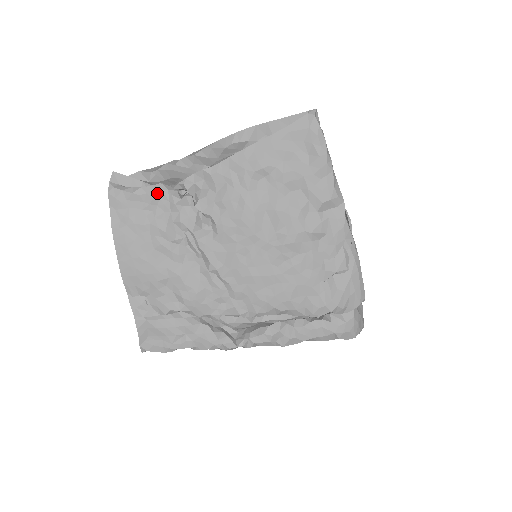
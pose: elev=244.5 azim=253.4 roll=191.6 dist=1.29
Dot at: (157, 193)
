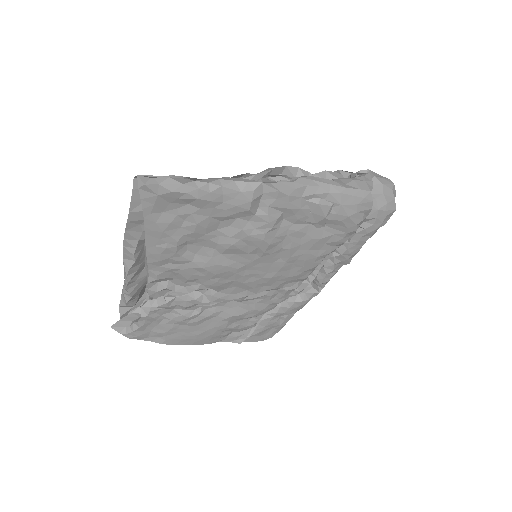
Dot at: (150, 315)
